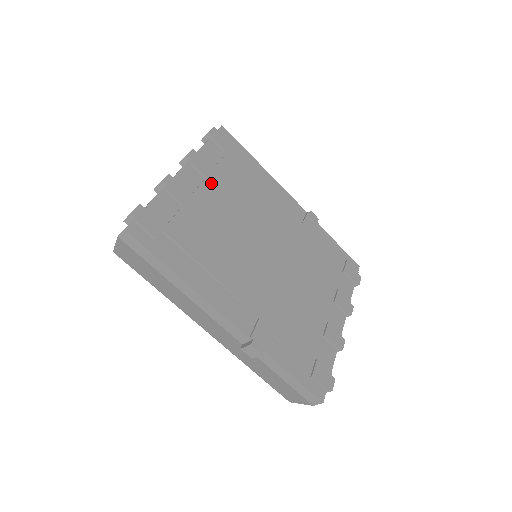
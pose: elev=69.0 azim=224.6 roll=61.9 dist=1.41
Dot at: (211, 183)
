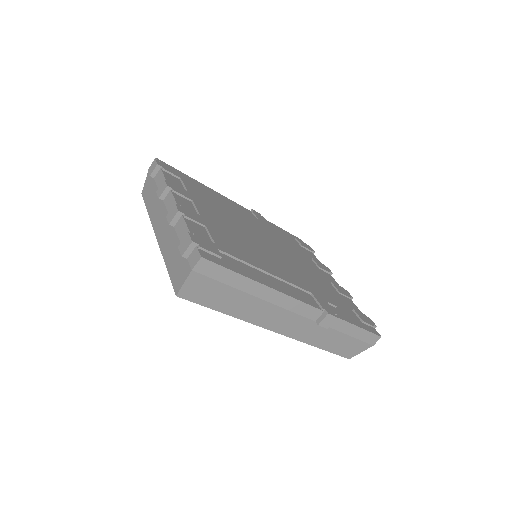
Dot at: (198, 204)
